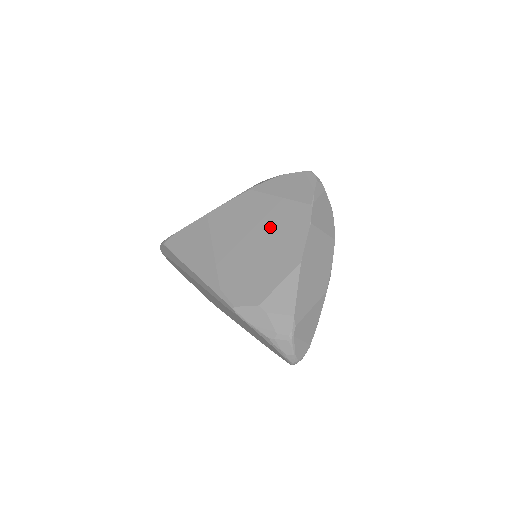
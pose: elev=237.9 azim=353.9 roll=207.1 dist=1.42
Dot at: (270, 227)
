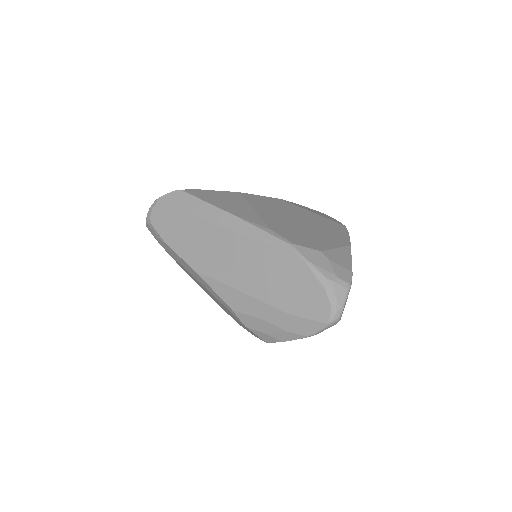
Dot at: (311, 221)
